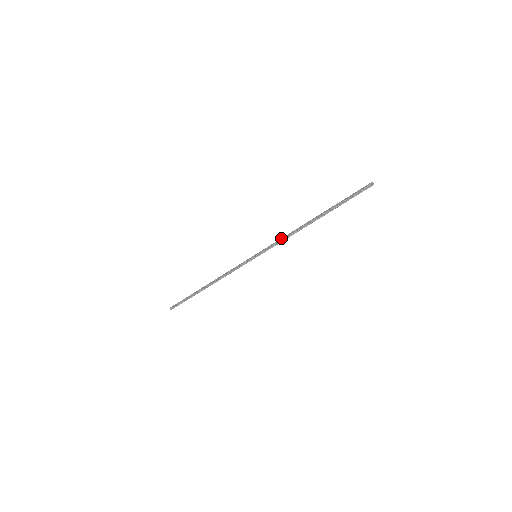
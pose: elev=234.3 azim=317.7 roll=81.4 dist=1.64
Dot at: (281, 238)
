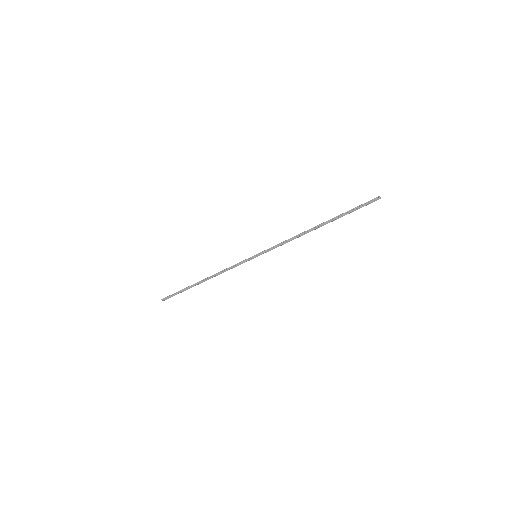
Dot at: (283, 242)
